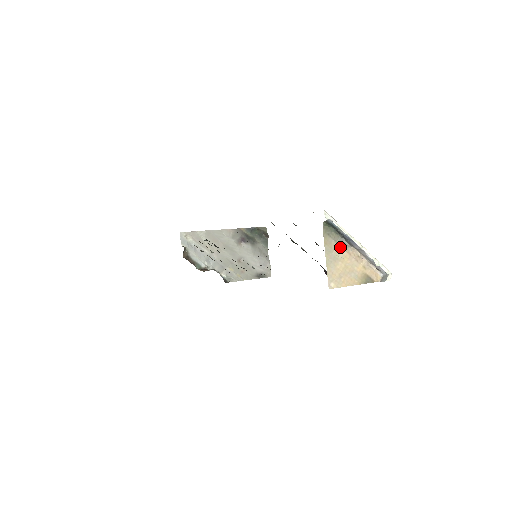
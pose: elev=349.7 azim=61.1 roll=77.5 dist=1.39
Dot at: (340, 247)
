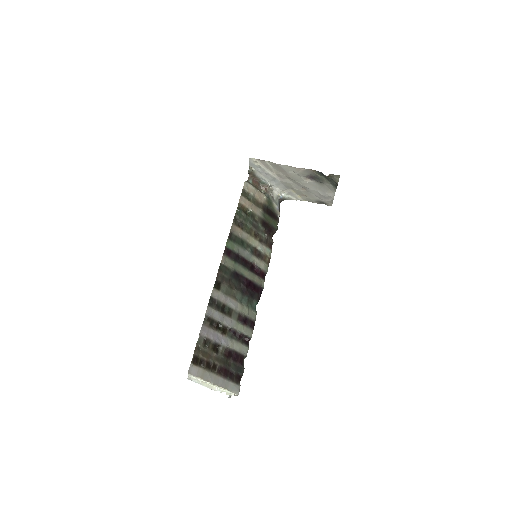
Dot at: occluded
